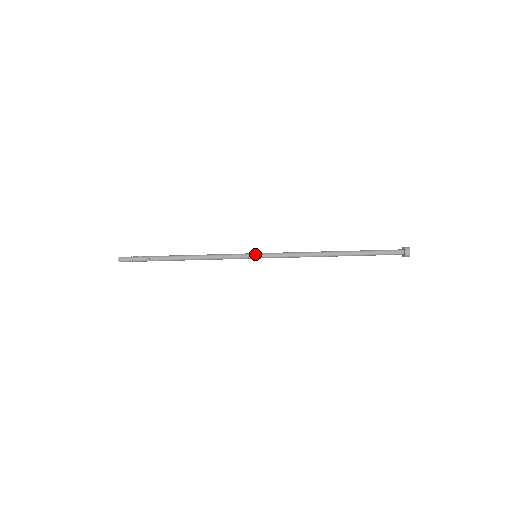
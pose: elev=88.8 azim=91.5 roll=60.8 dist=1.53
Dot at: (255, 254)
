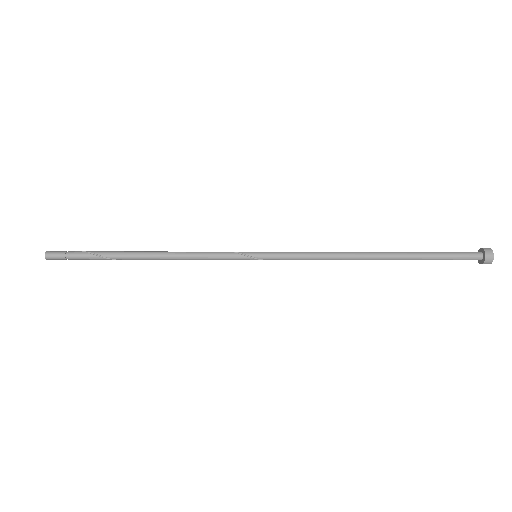
Dot at: occluded
